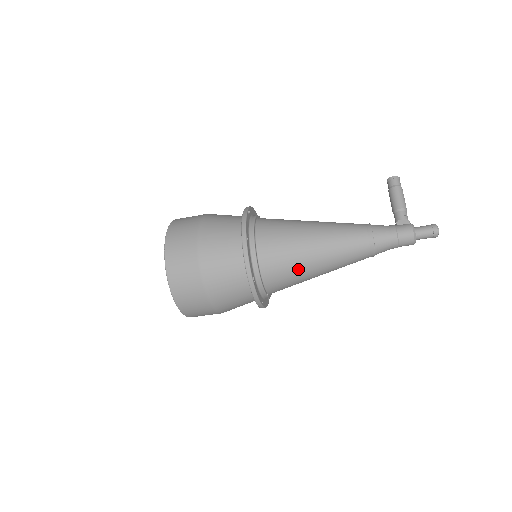
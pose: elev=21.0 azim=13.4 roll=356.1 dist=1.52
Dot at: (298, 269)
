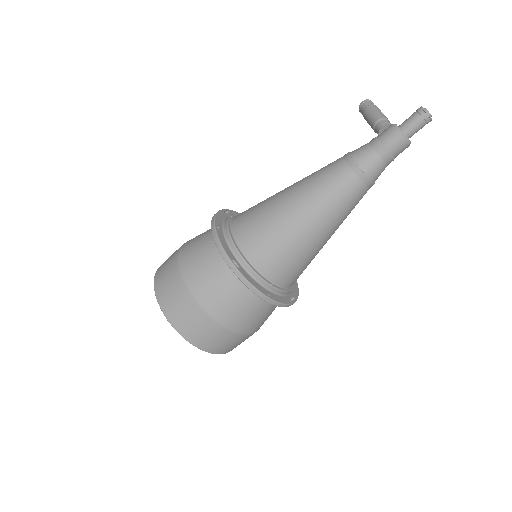
Dot at: (285, 235)
